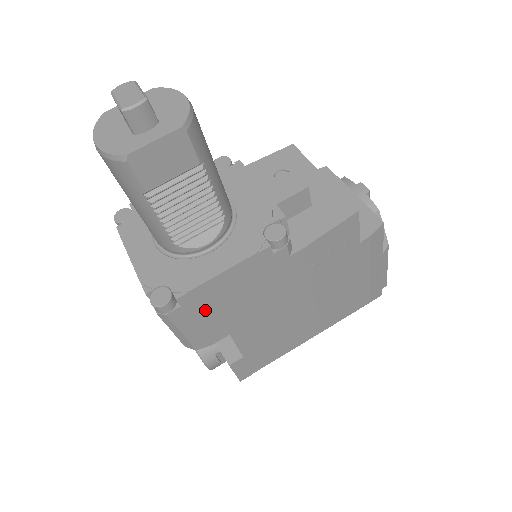
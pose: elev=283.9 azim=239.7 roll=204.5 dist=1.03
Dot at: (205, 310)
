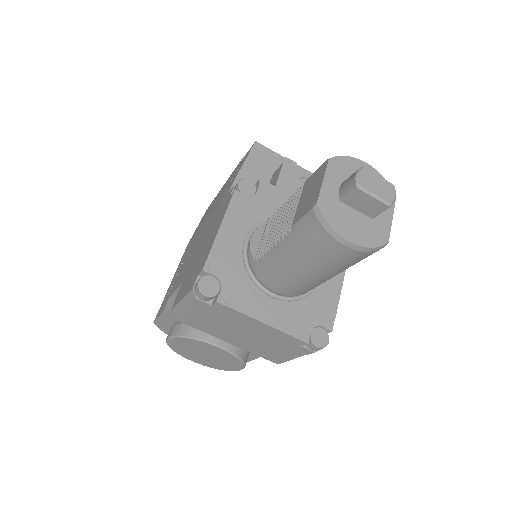
Dot at: occluded
